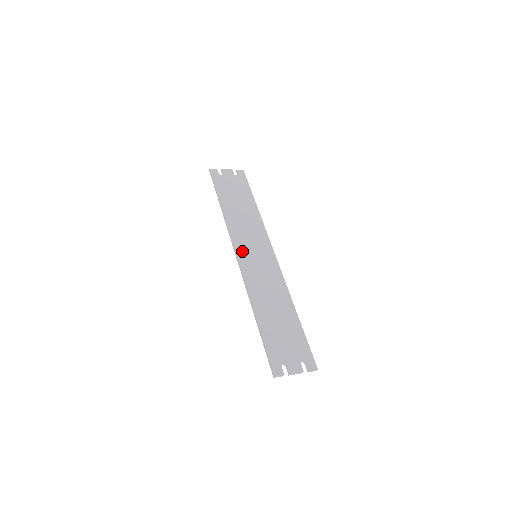
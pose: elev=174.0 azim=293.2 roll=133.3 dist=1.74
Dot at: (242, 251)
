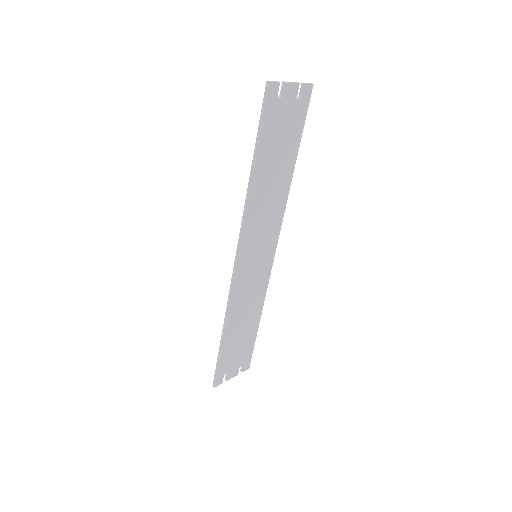
Dot at: (245, 254)
